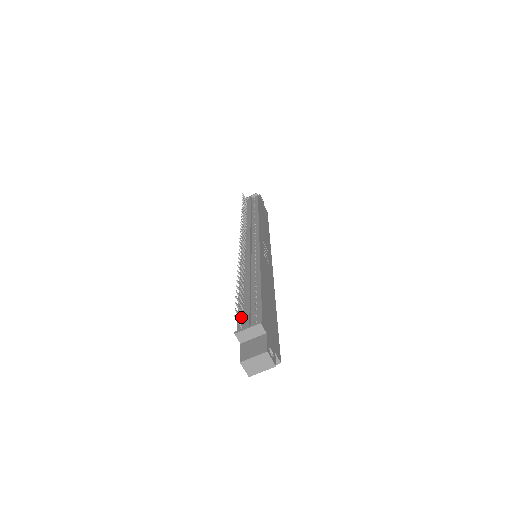
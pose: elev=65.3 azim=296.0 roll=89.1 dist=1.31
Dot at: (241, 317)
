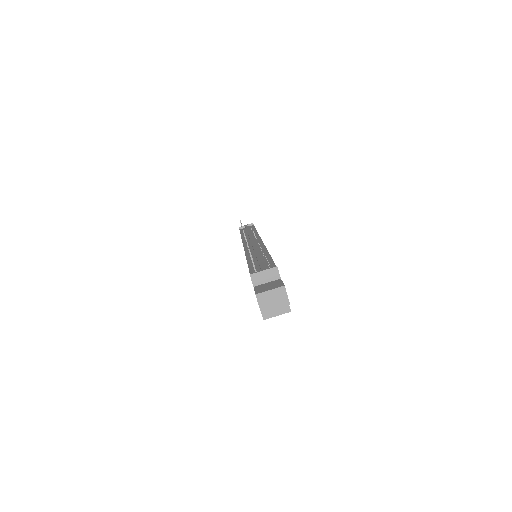
Dot at: (253, 270)
